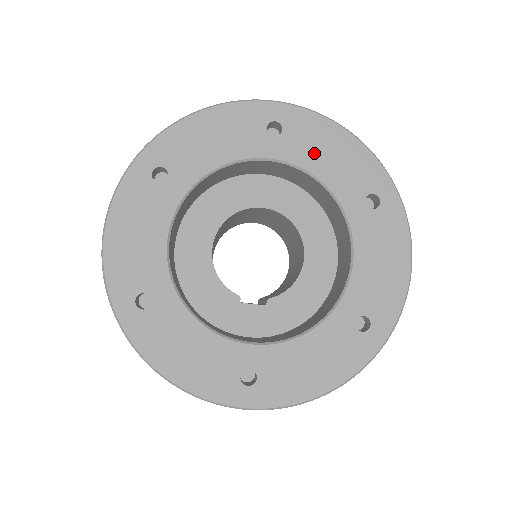
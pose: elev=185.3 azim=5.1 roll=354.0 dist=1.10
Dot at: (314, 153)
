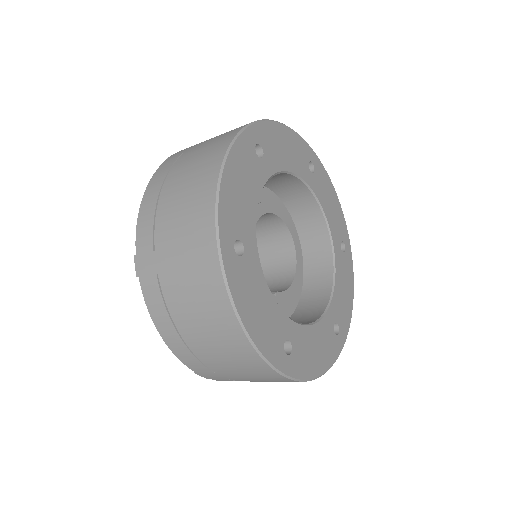
Dot at: (325, 197)
